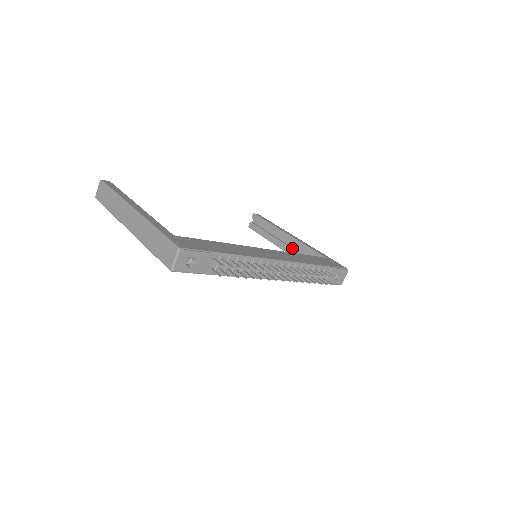
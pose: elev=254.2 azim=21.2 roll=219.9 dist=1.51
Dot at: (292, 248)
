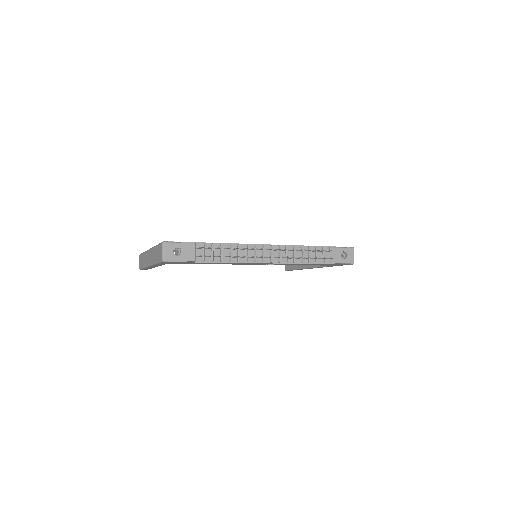
Dot at: occluded
